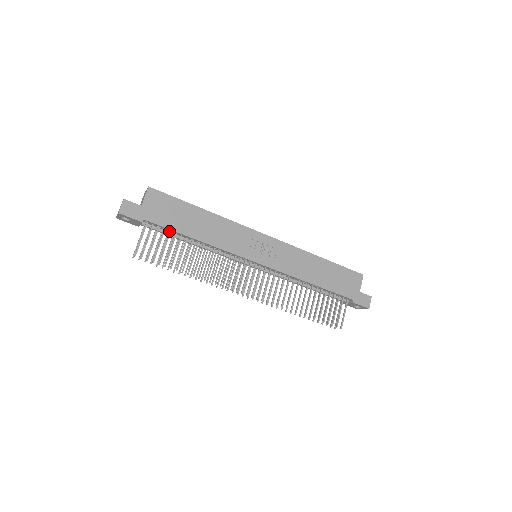
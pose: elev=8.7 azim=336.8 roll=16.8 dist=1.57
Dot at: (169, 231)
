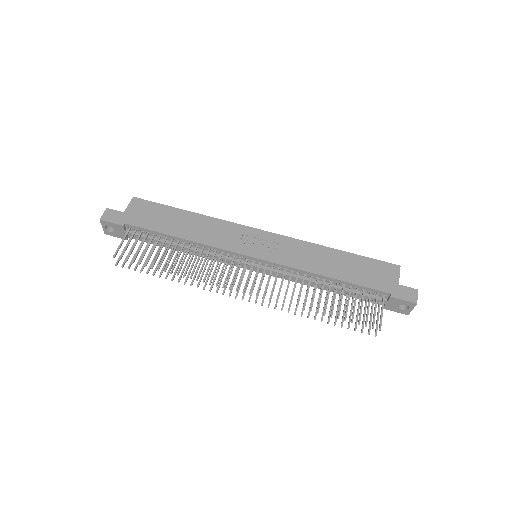
Dot at: (153, 234)
